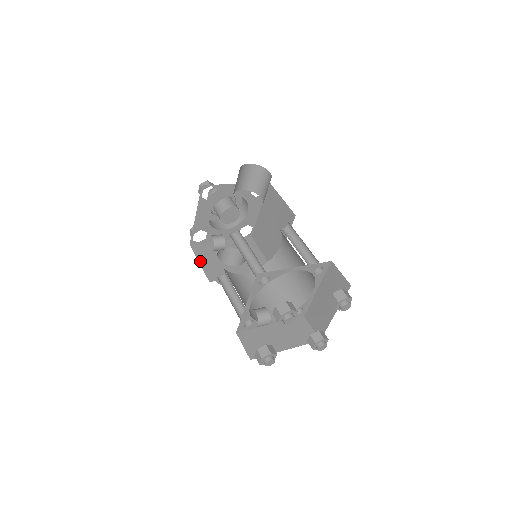
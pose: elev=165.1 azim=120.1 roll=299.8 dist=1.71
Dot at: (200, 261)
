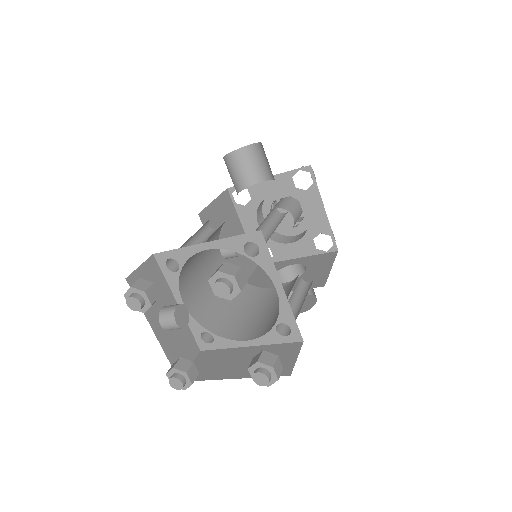
Dot at: (249, 280)
